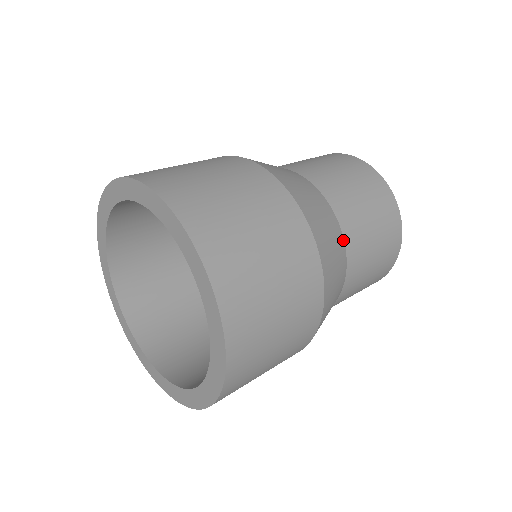
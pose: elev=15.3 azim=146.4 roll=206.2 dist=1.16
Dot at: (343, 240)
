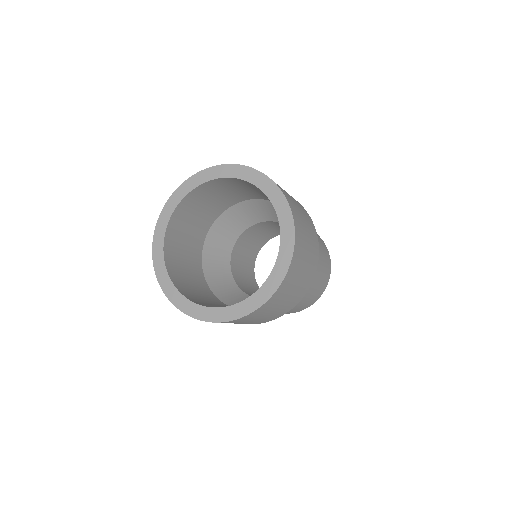
Dot at: occluded
